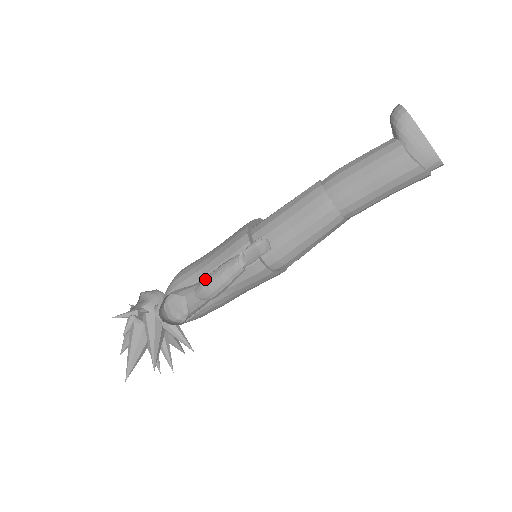
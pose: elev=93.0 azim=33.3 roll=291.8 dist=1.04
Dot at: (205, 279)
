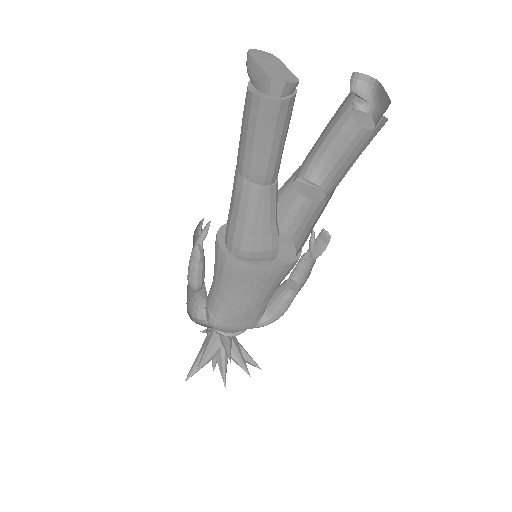
Dot at: occluded
